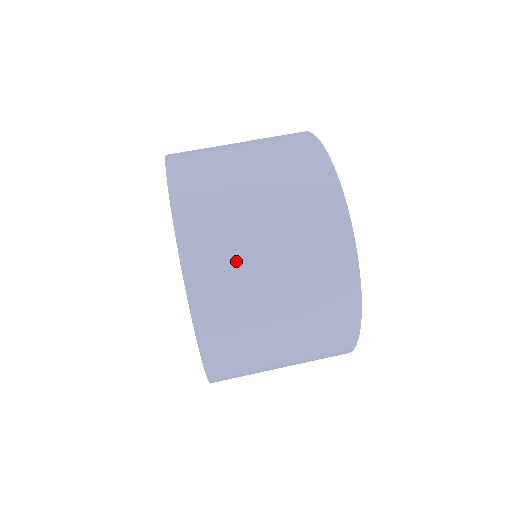
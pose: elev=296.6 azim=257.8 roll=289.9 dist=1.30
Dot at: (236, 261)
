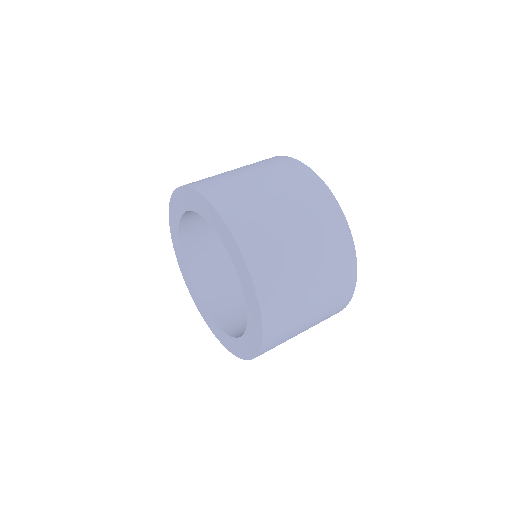
Dot at: (241, 189)
